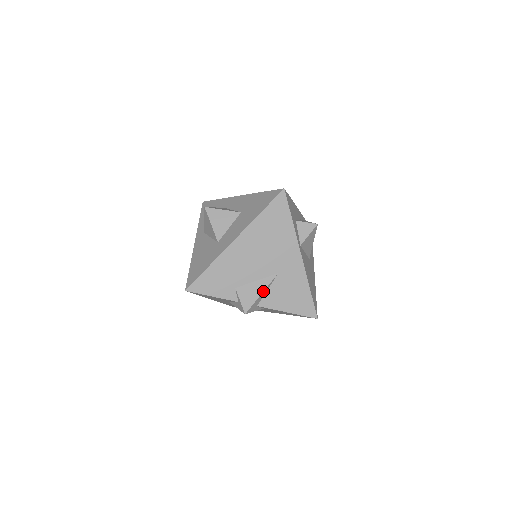
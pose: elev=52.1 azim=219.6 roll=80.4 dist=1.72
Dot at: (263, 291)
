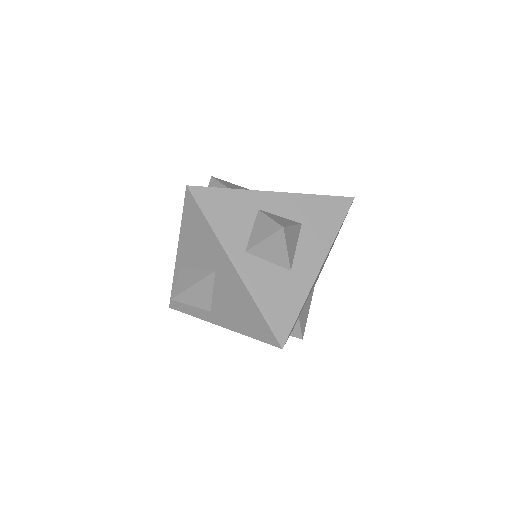
Dot at: occluded
